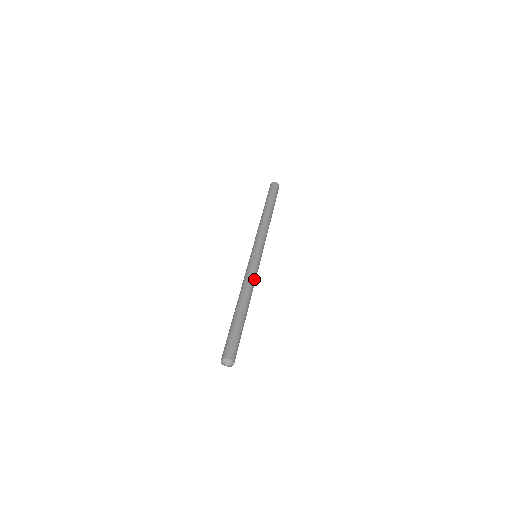
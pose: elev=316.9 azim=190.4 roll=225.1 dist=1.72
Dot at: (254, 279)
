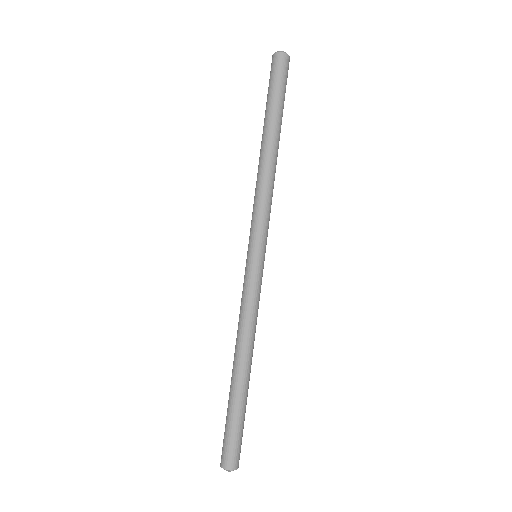
Dot at: (257, 313)
